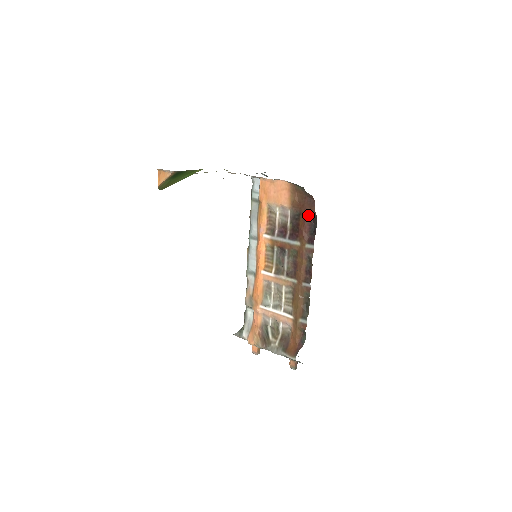
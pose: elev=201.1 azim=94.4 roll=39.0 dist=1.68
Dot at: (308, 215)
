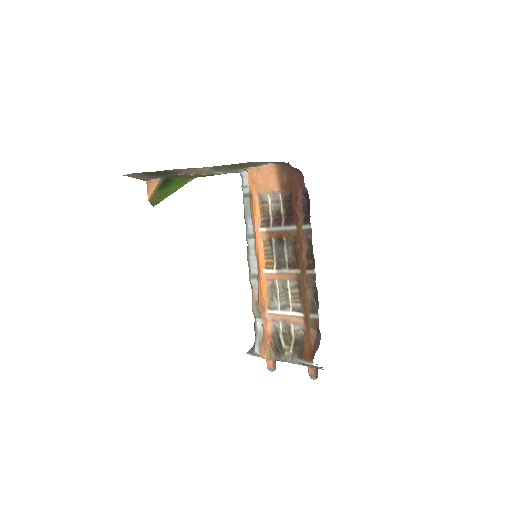
Dot at: (299, 193)
